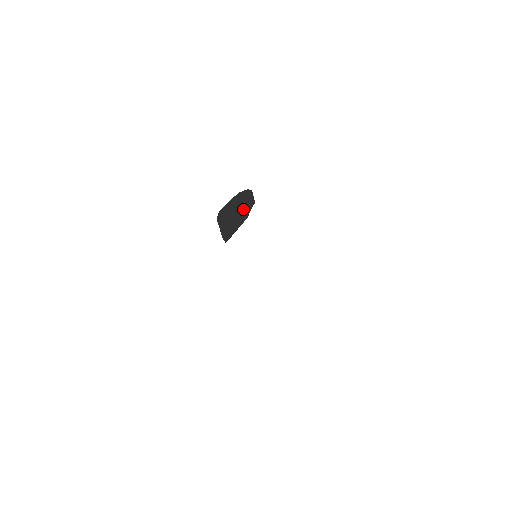
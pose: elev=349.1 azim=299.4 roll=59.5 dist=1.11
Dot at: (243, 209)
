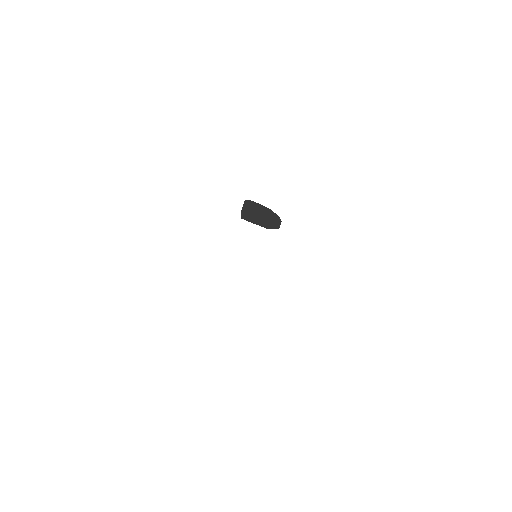
Dot at: (267, 221)
